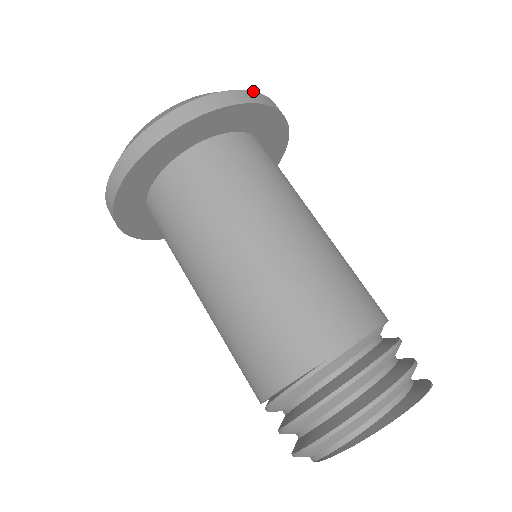
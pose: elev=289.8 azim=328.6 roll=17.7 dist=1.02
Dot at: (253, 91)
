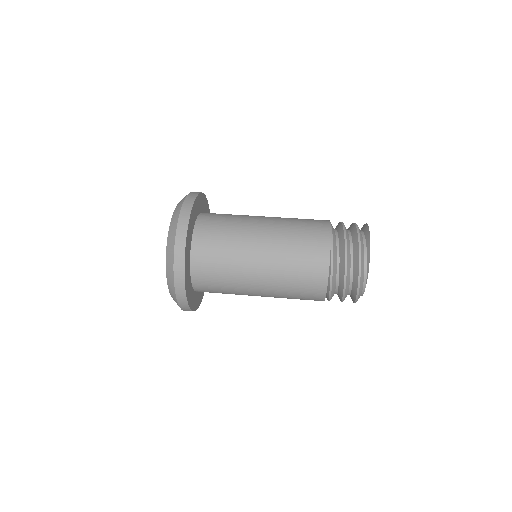
Dot at: occluded
